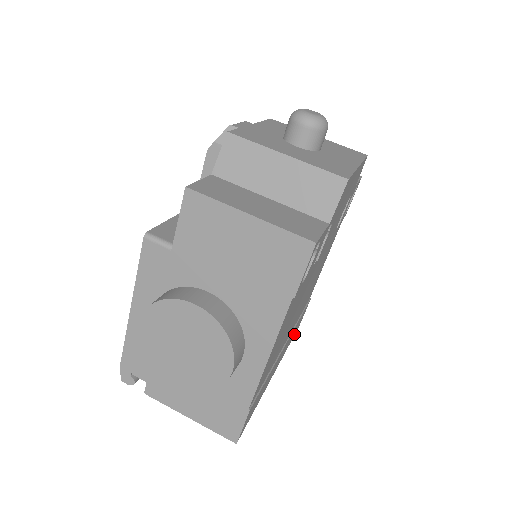
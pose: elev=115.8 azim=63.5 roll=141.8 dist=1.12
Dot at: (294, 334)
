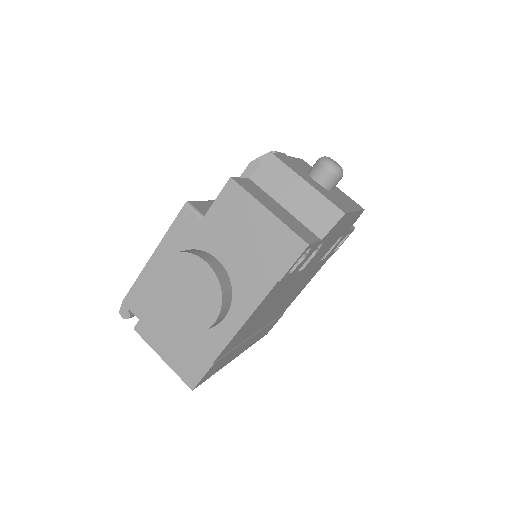
Dot at: (261, 337)
